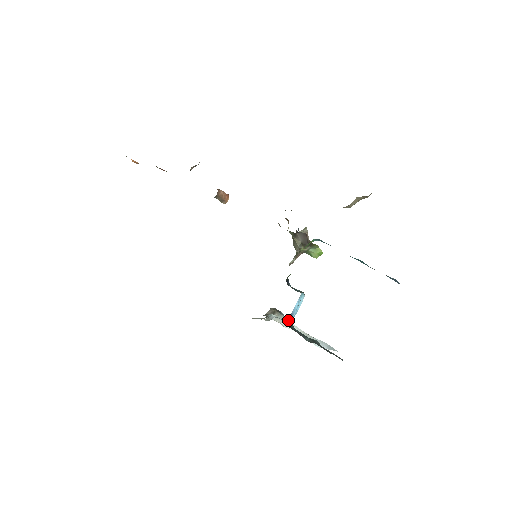
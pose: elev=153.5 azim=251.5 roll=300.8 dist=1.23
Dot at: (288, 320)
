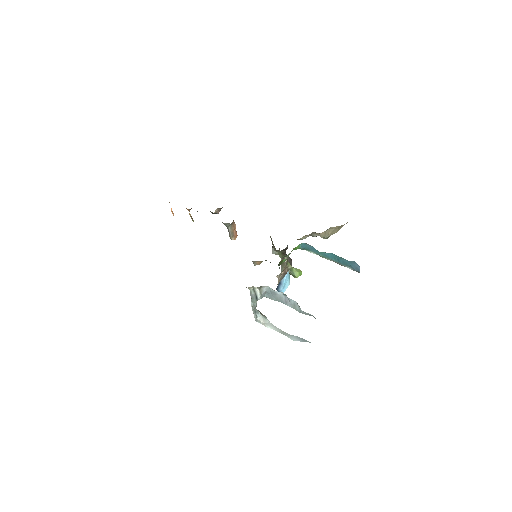
Dot at: (277, 288)
